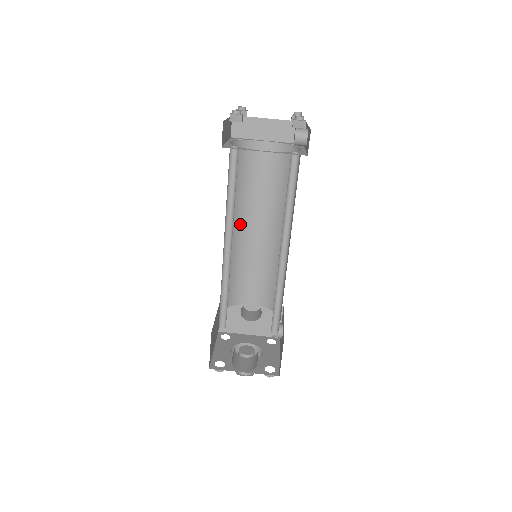
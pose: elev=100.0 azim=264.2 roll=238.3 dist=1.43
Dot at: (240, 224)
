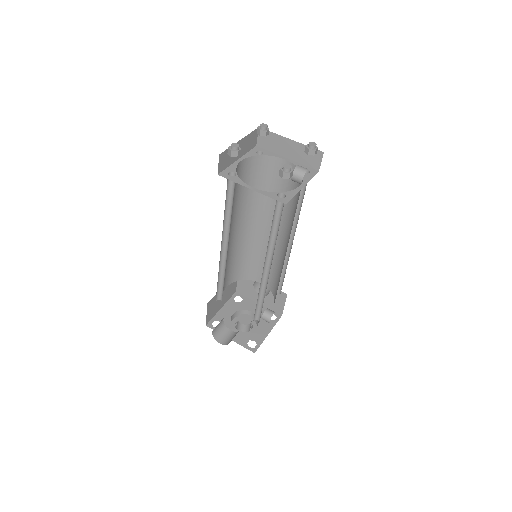
Dot at: (255, 221)
